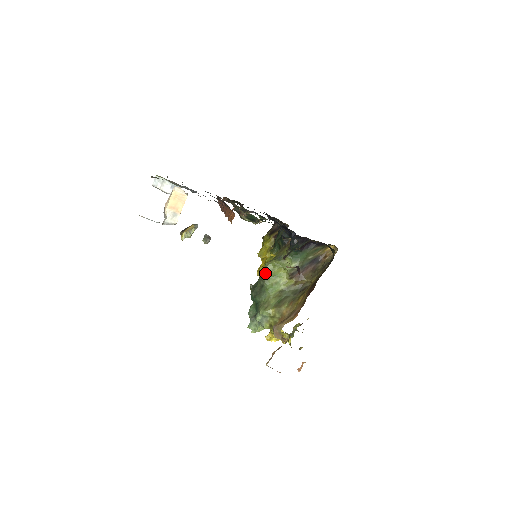
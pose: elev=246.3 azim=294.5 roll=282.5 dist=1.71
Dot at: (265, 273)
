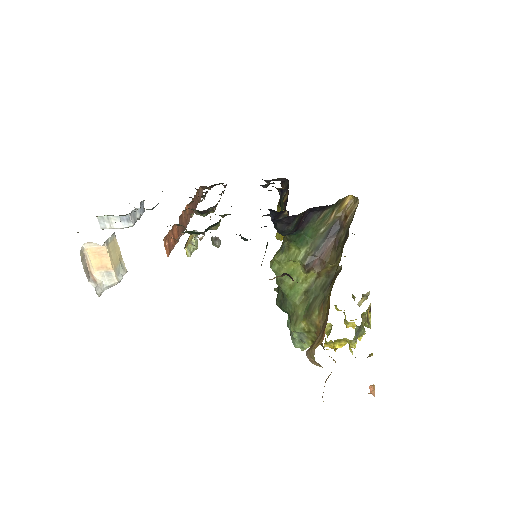
Dot at: occluded
